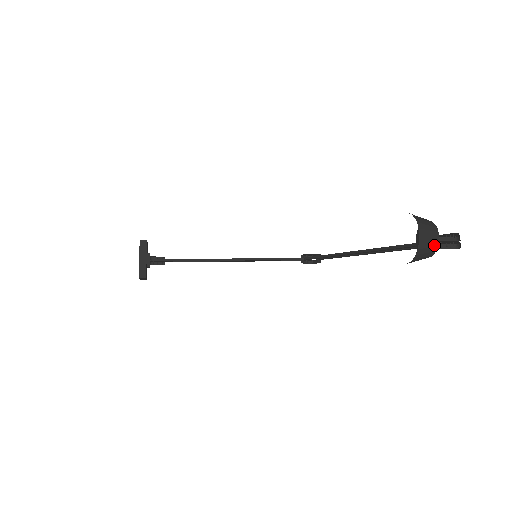
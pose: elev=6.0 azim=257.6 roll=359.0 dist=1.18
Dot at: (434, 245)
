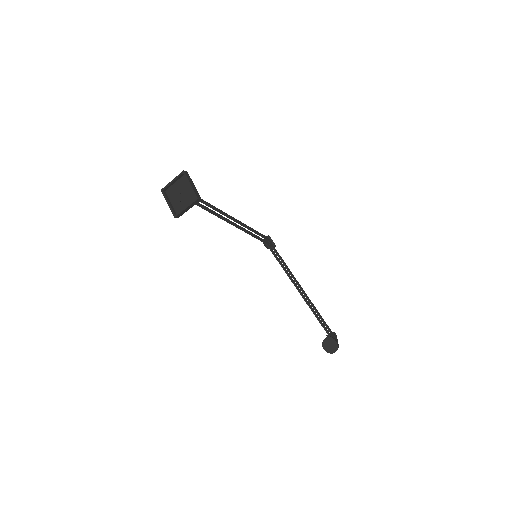
Dot at: occluded
